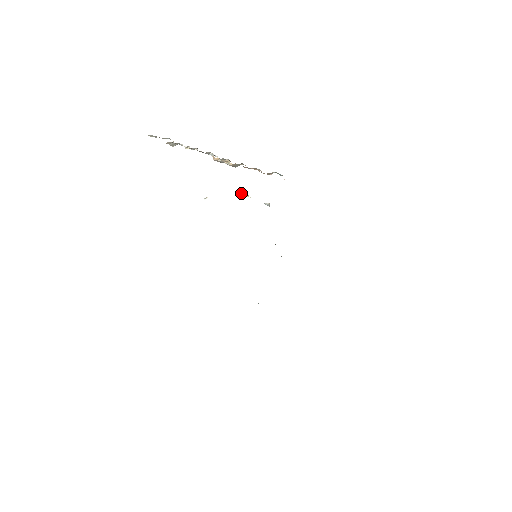
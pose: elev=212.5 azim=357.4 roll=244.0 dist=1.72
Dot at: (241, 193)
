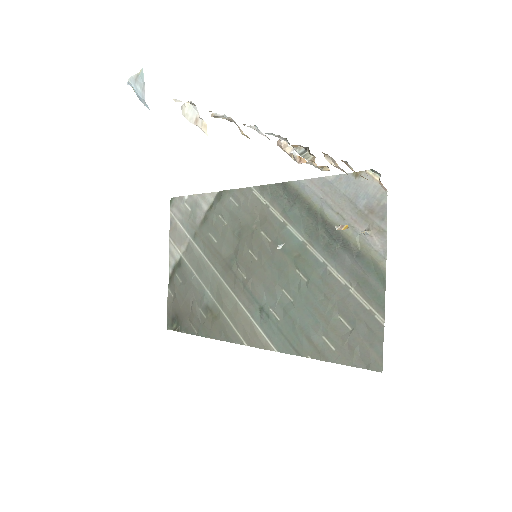
Dot at: (341, 227)
